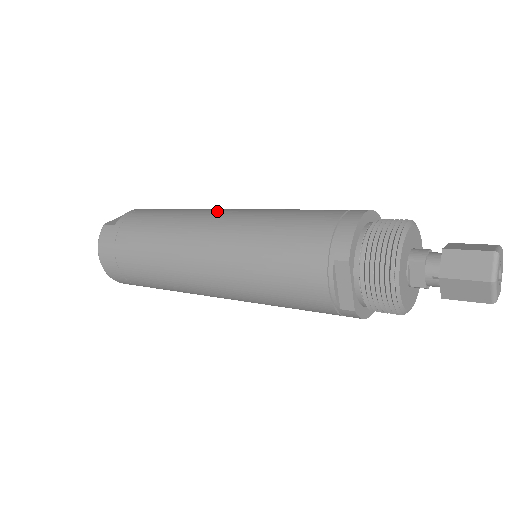
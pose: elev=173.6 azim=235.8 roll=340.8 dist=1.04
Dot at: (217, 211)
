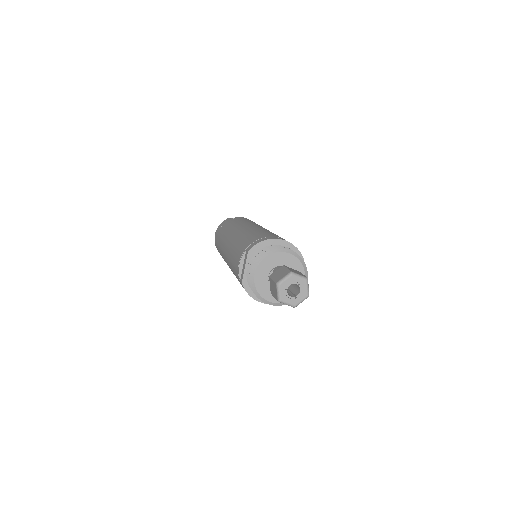
Dot at: (258, 225)
